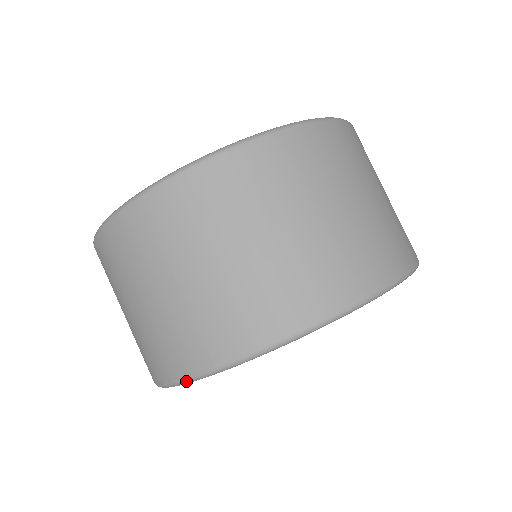
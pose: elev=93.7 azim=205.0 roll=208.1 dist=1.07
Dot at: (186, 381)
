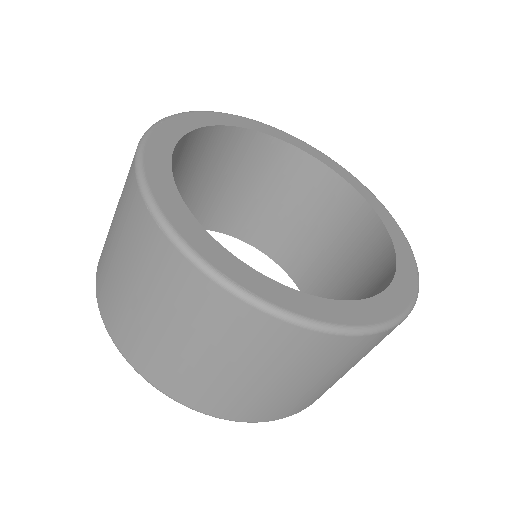
Dot at: occluded
